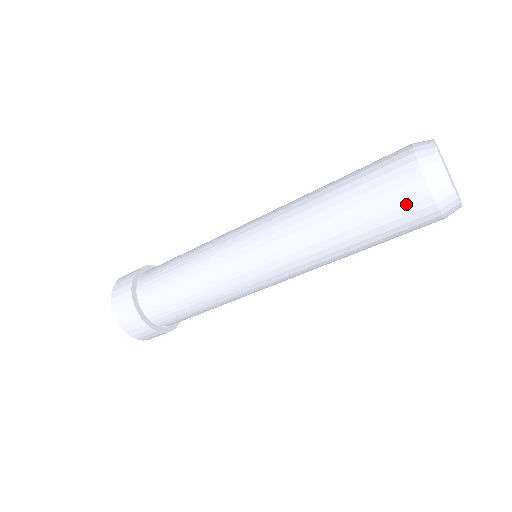
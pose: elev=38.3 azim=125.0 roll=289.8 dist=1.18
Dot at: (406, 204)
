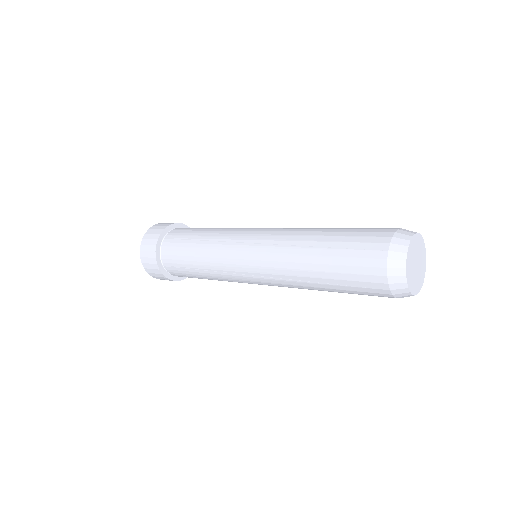
Dot at: (374, 295)
